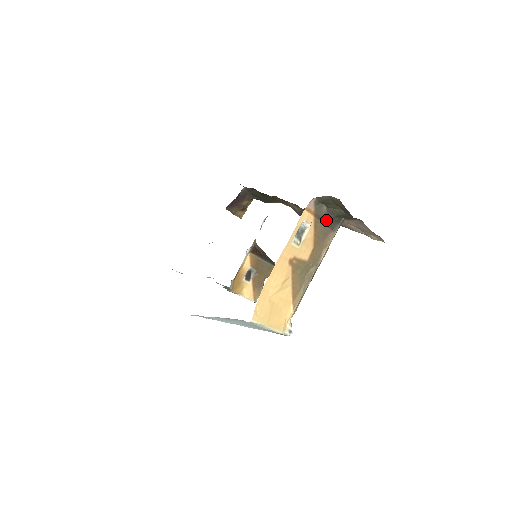
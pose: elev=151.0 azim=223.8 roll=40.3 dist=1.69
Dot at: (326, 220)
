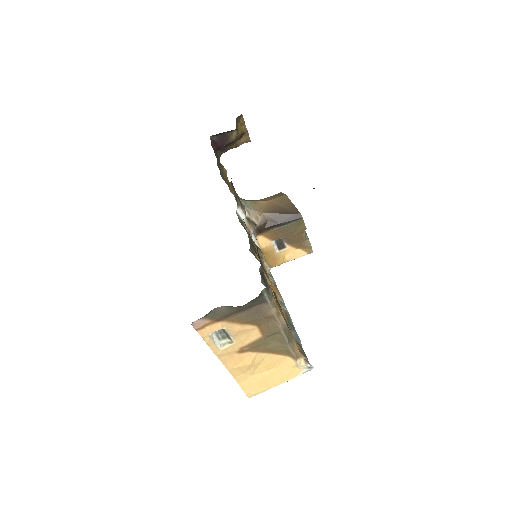
Dot at: (239, 309)
